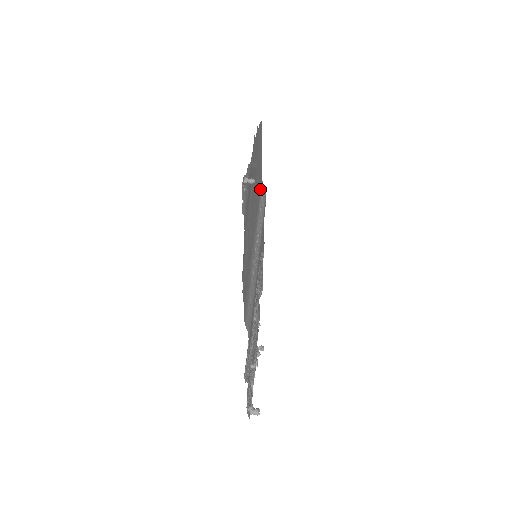
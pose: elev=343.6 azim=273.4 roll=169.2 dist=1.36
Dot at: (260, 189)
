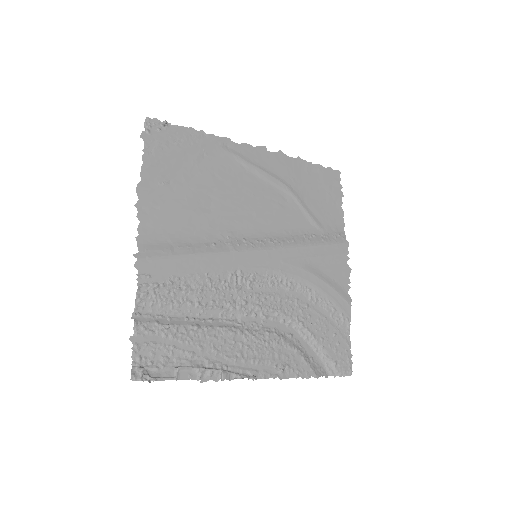
Dot at: (322, 226)
